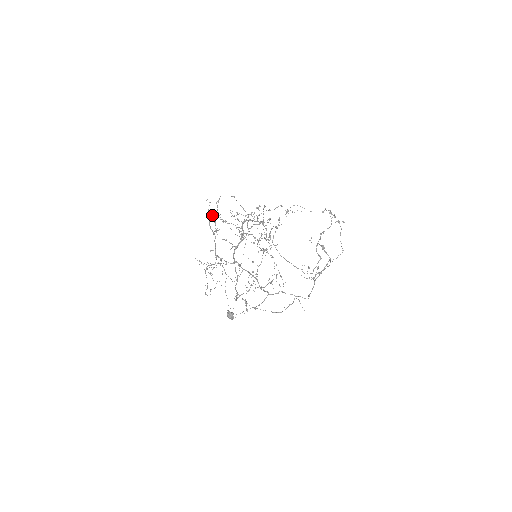
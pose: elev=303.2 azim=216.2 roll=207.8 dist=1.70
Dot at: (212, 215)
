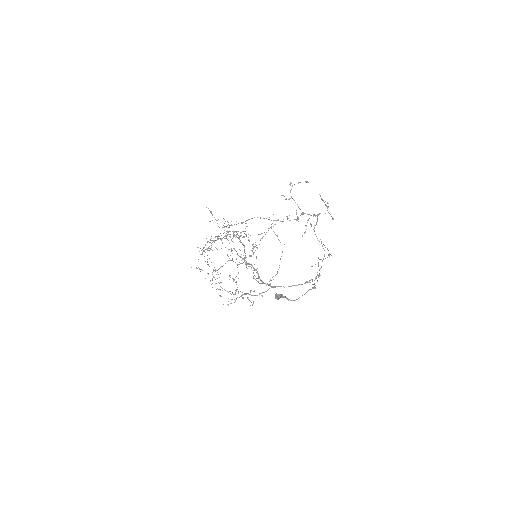
Dot at: occluded
